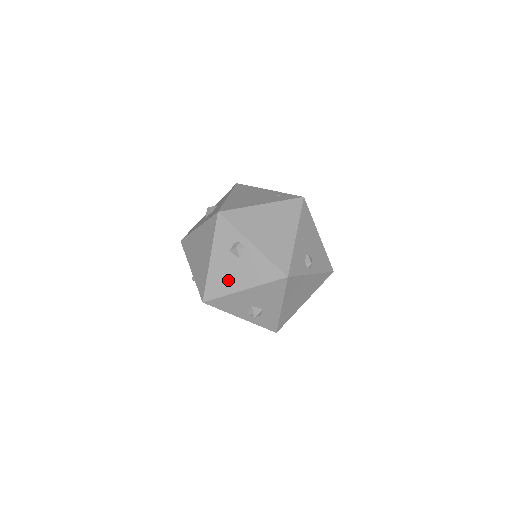
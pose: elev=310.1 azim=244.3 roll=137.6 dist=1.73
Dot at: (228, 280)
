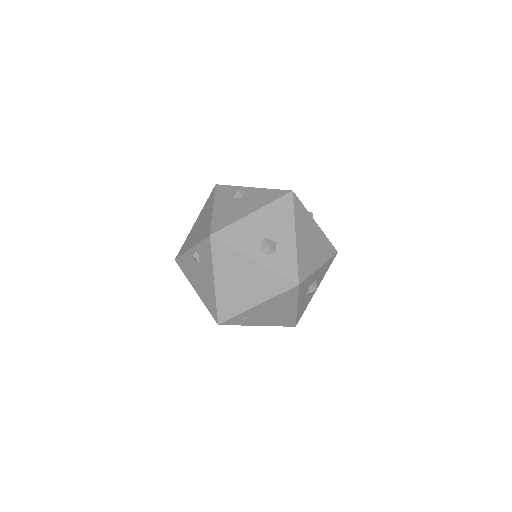
Dot at: (234, 213)
